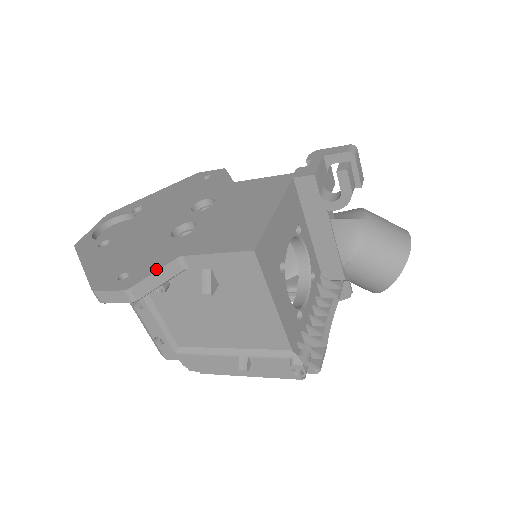
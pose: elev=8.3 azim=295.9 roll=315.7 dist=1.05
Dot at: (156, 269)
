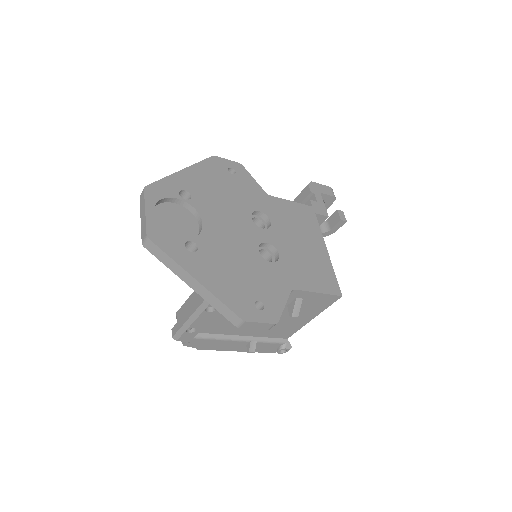
Dot at: (284, 302)
